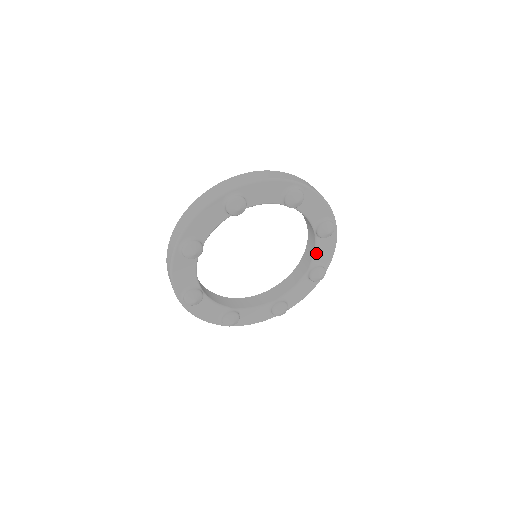
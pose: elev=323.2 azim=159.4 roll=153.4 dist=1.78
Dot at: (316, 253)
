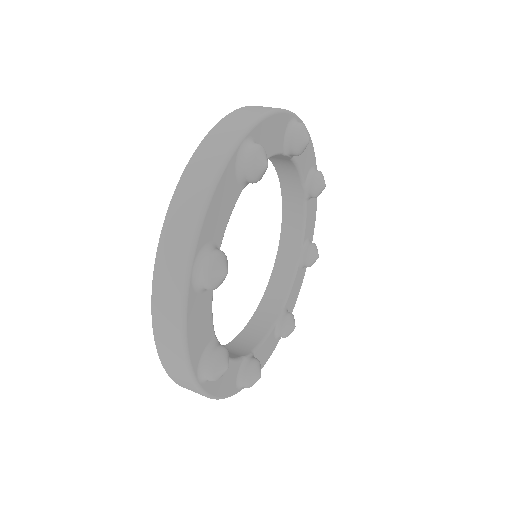
Dot at: (305, 225)
